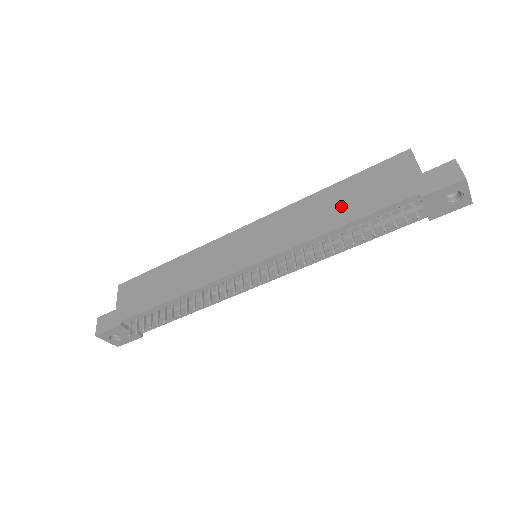
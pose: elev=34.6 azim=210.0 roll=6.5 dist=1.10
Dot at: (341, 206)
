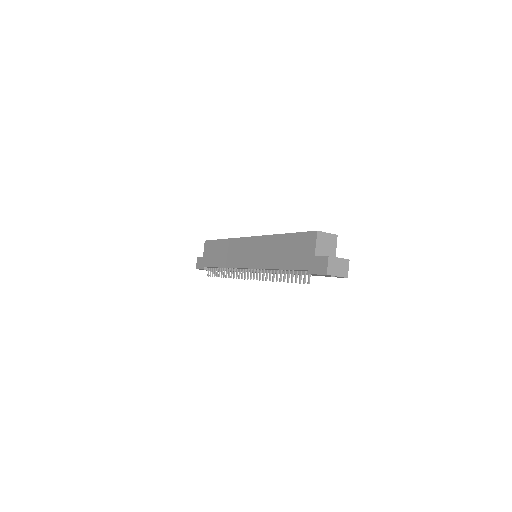
Dot at: (282, 254)
